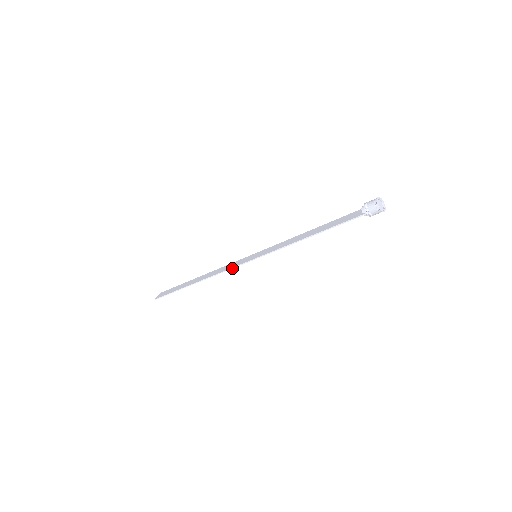
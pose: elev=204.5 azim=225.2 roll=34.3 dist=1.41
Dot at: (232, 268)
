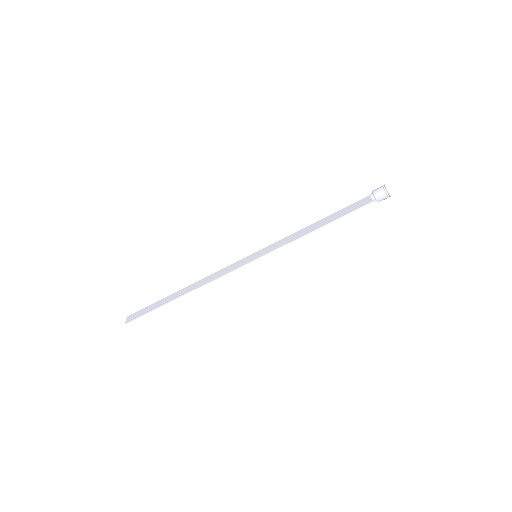
Dot at: (230, 272)
